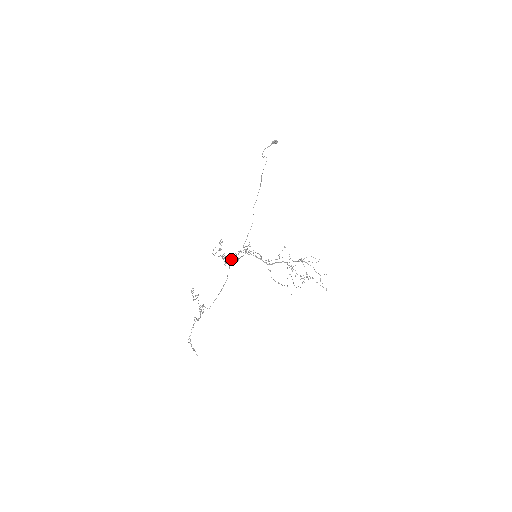
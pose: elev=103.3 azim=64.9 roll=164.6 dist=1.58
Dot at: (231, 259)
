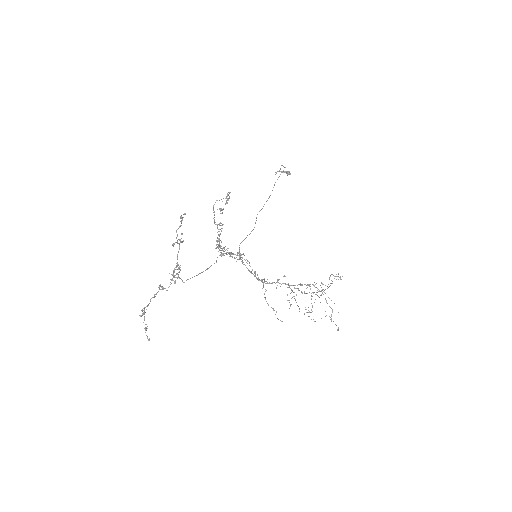
Dot at: (224, 247)
